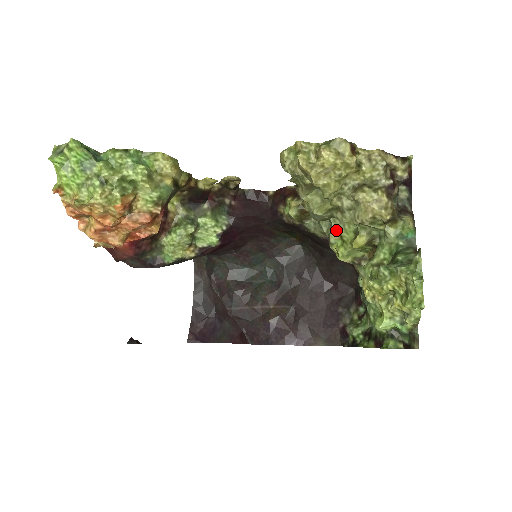
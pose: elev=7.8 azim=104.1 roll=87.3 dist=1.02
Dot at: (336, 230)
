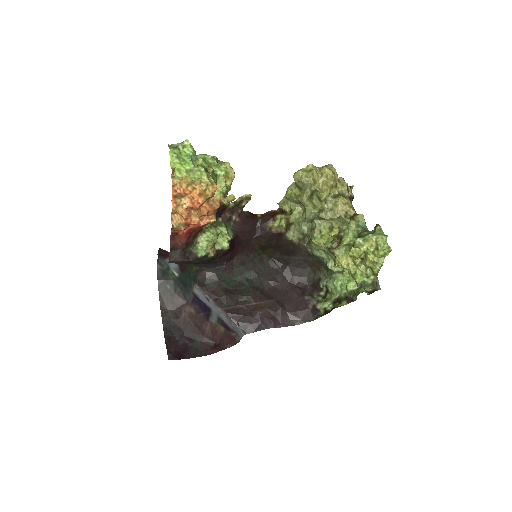
Dot at: (319, 227)
